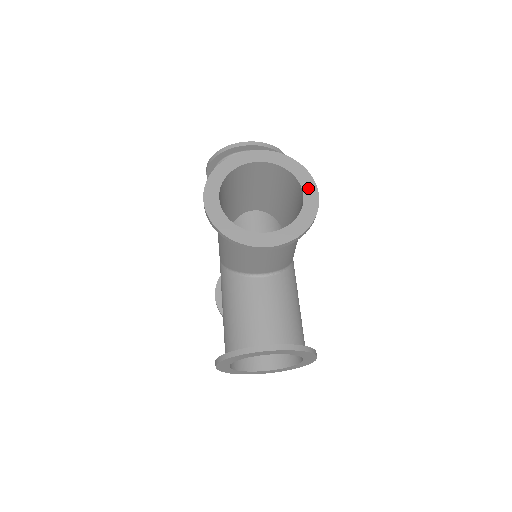
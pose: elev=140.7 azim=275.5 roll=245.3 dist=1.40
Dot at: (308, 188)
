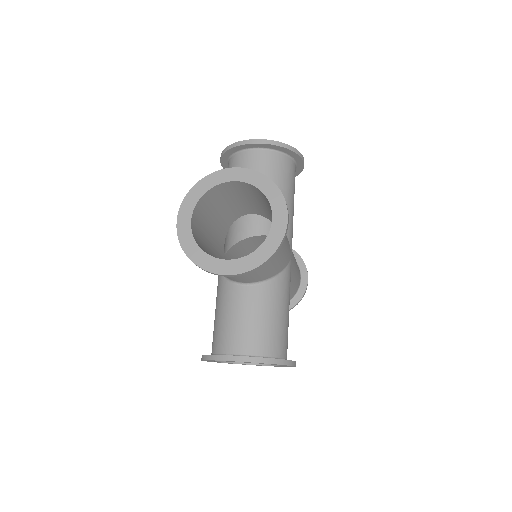
Dot at: occluded
